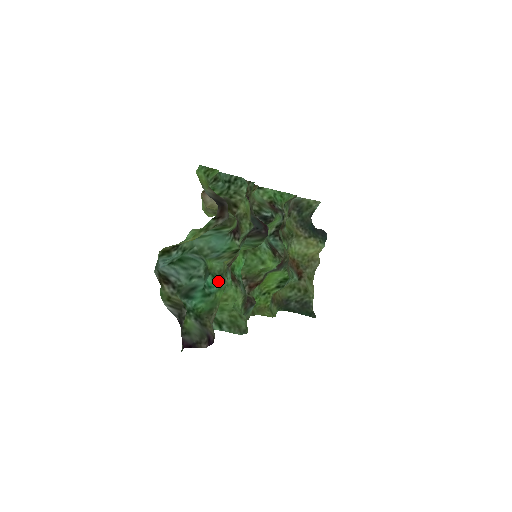
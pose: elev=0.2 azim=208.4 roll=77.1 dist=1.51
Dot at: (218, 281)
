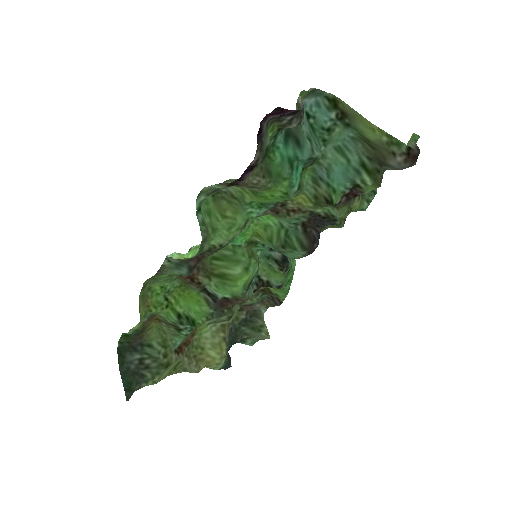
Dot at: (298, 182)
